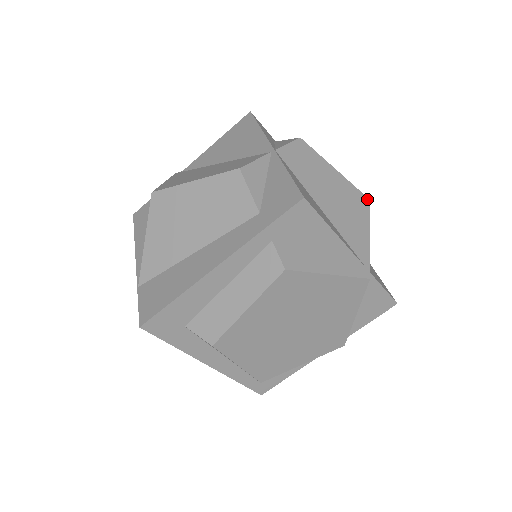
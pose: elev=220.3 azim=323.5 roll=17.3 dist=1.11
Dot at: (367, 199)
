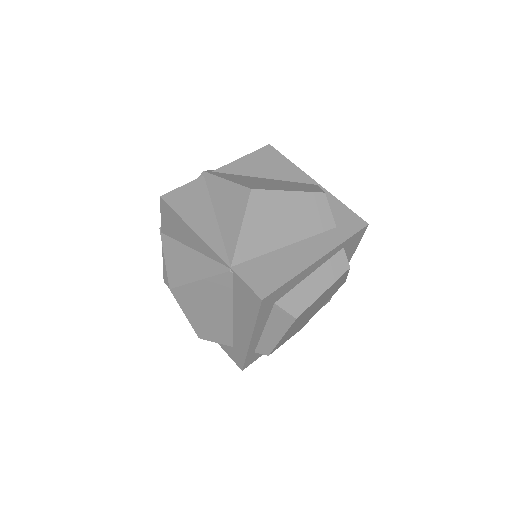
Dot at: occluded
